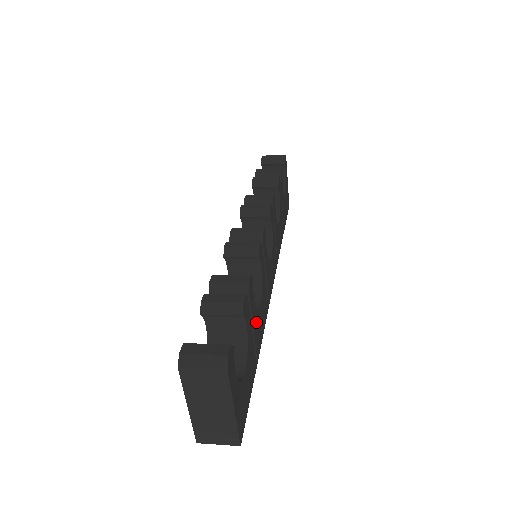
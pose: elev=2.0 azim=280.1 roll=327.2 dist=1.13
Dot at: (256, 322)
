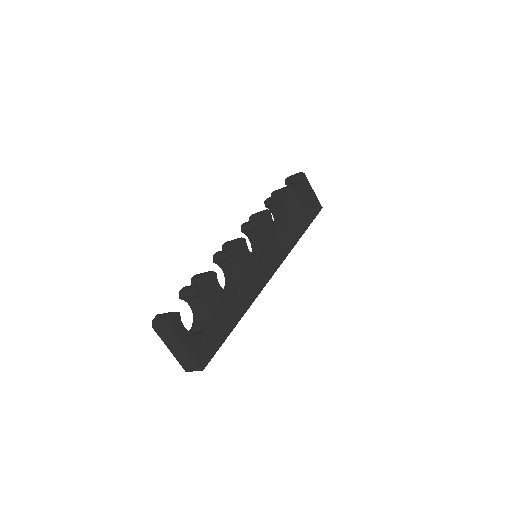
Dot at: (229, 300)
